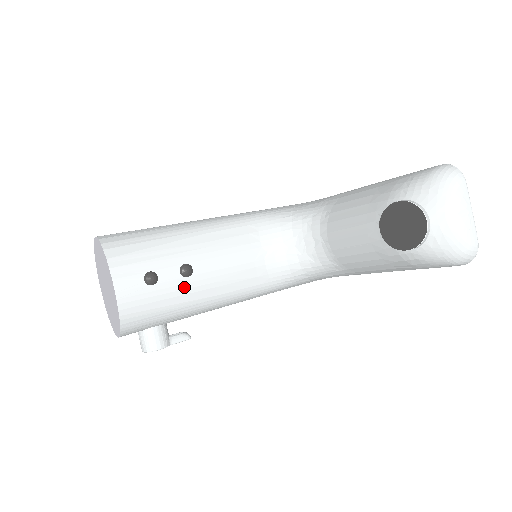
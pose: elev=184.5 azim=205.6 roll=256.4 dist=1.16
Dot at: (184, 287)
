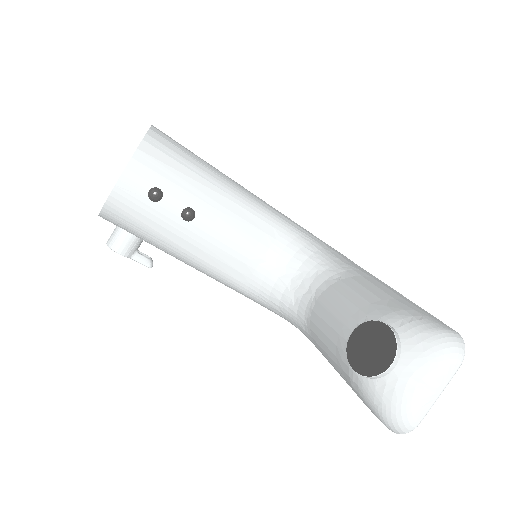
Dot at: (175, 225)
